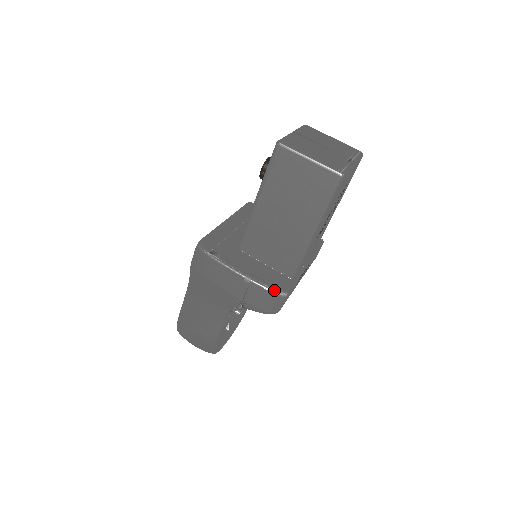
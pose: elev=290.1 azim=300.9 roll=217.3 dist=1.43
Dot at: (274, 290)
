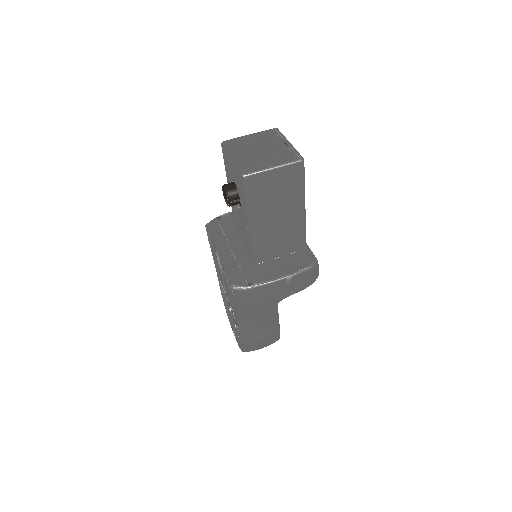
Dot at: (310, 267)
